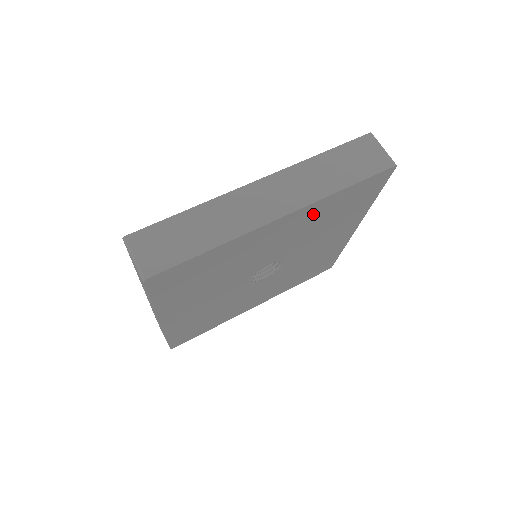
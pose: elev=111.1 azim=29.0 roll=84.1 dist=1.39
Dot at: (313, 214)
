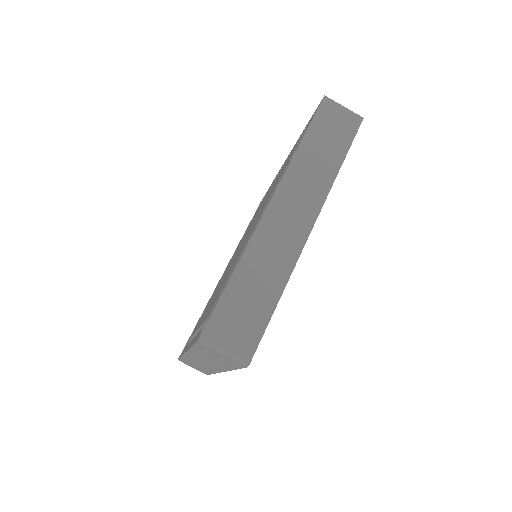
Dot at: occluded
